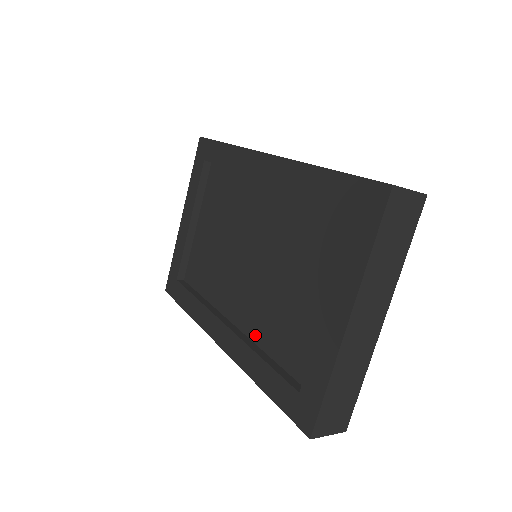
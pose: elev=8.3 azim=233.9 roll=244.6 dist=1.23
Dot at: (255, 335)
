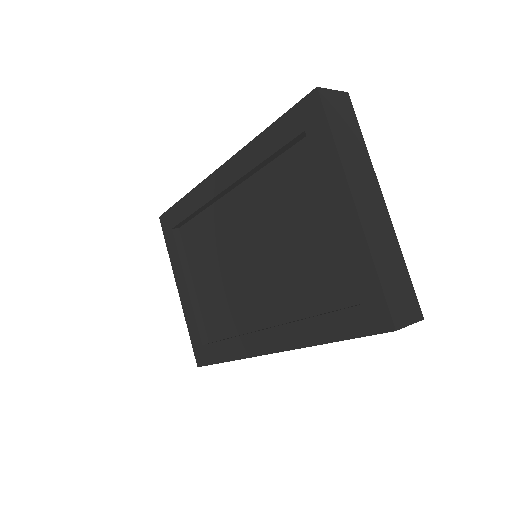
Dot at: (295, 313)
